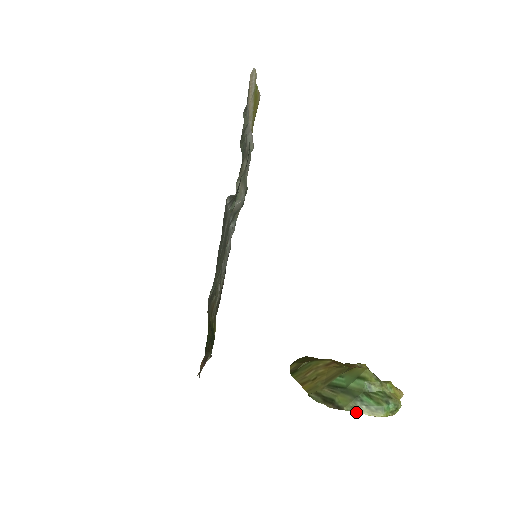
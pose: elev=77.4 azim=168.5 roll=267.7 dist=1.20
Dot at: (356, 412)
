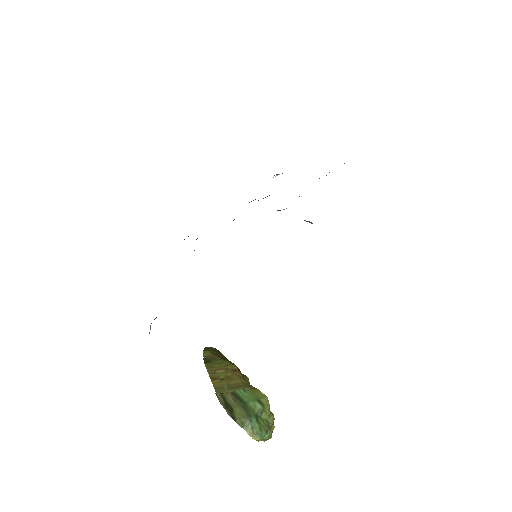
Dot at: occluded
